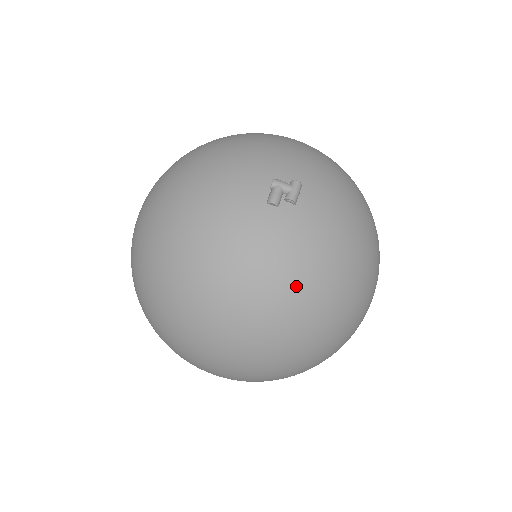
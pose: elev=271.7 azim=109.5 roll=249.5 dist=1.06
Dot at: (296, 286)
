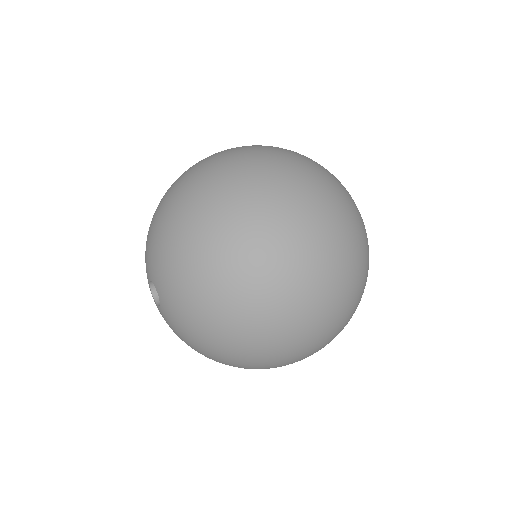
Dot at: occluded
